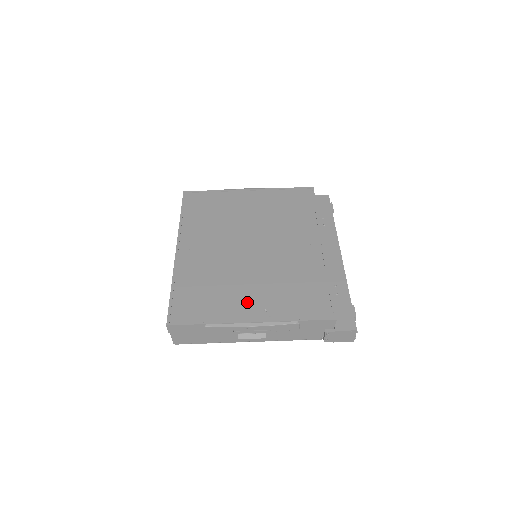
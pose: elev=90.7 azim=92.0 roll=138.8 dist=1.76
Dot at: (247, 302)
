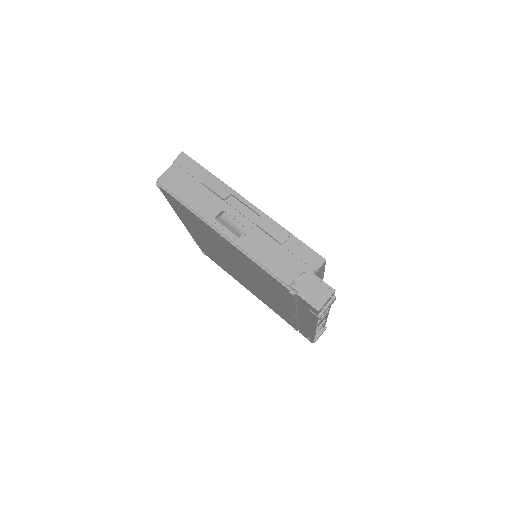
Dot at: occluded
